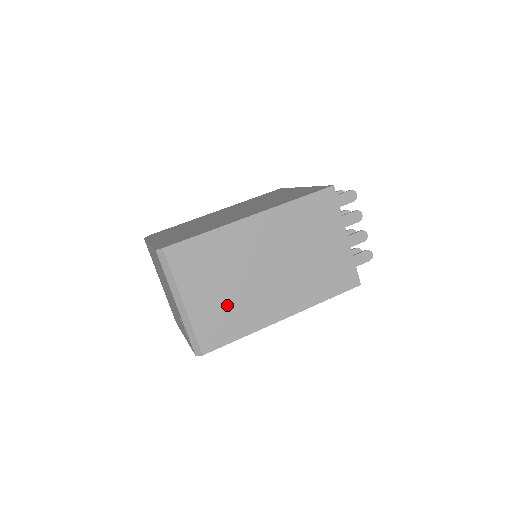
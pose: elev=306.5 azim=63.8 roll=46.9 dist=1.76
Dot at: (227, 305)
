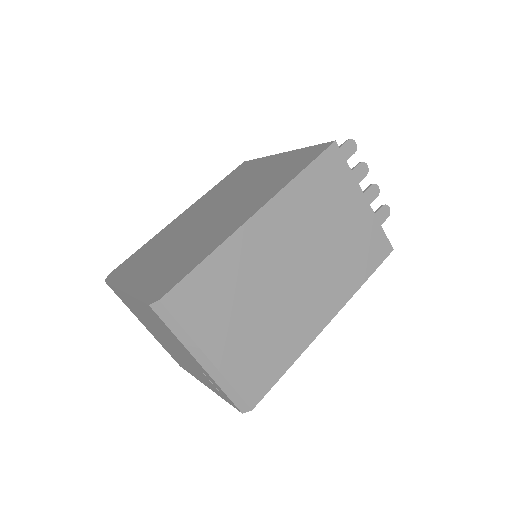
Dot at: (261, 337)
